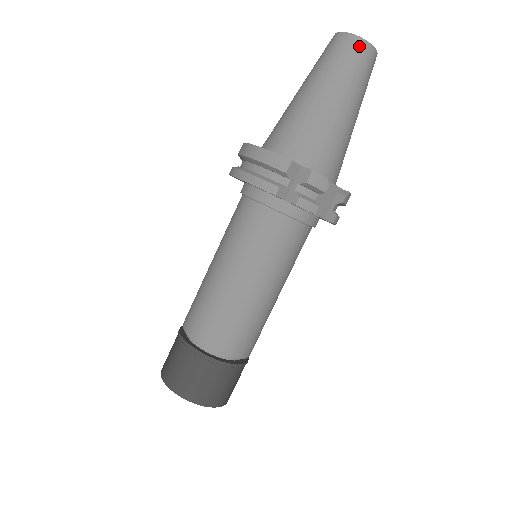
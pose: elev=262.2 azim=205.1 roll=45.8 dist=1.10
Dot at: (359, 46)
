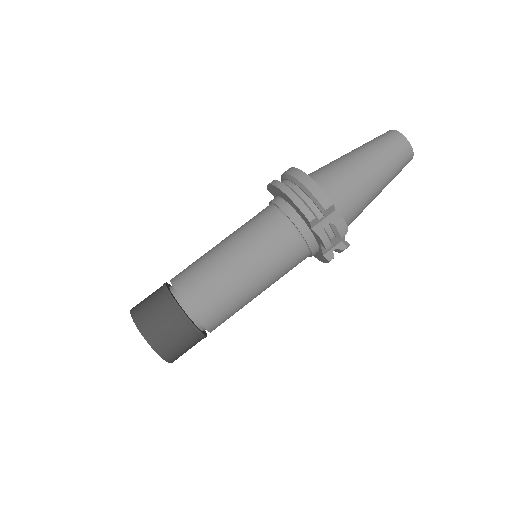
Dot at: (407, 149)
